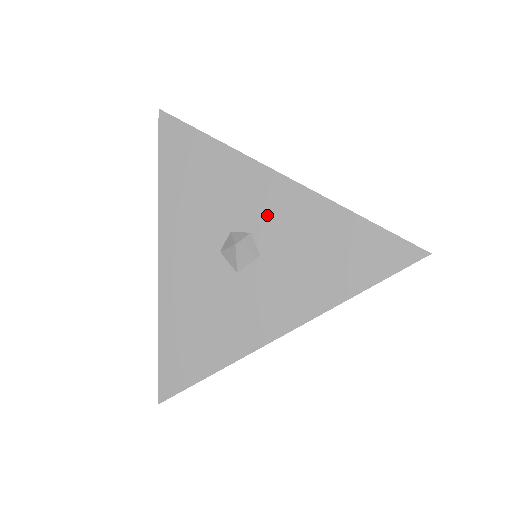
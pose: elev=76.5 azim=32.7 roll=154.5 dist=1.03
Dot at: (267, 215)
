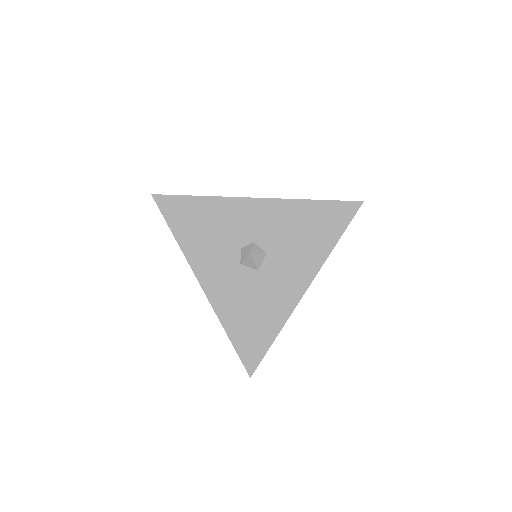
Dot at: (258, 227)
